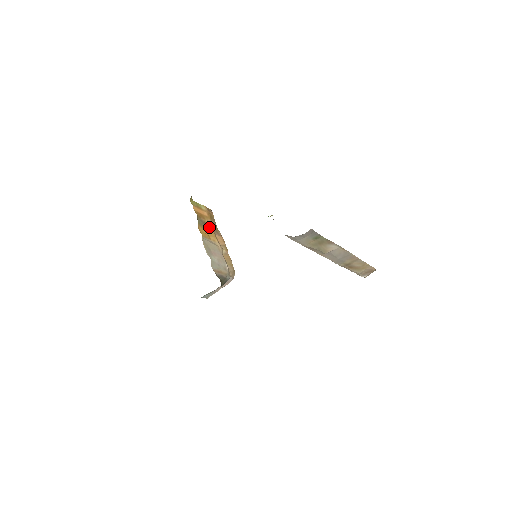
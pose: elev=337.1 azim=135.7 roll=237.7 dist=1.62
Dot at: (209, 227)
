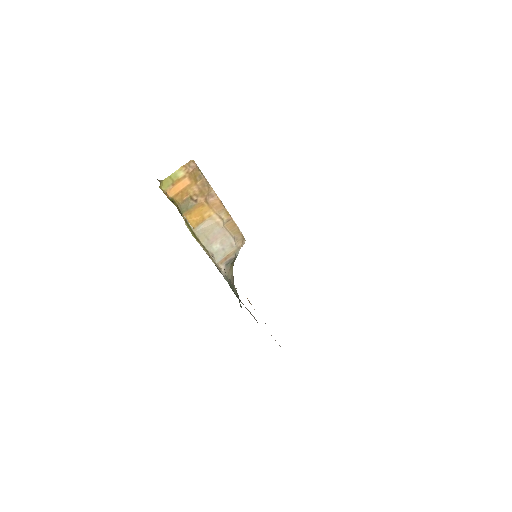
Dot at: (198, 200)
